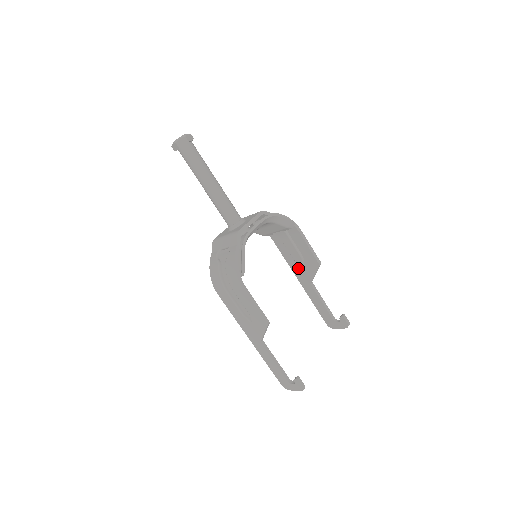
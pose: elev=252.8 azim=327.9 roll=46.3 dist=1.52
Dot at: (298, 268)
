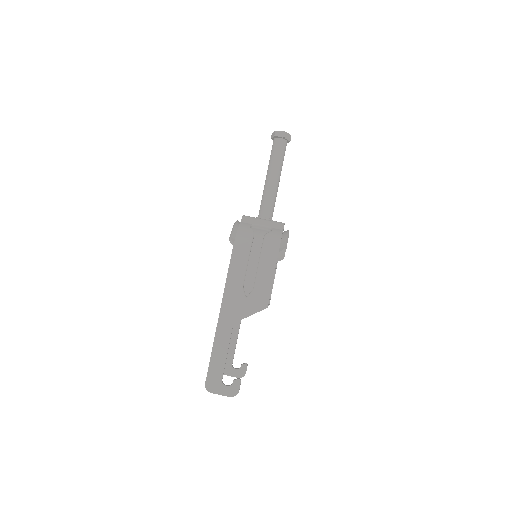
Dot at: occluded
